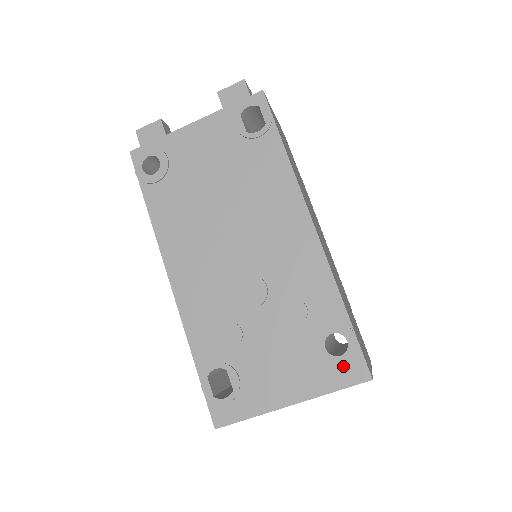
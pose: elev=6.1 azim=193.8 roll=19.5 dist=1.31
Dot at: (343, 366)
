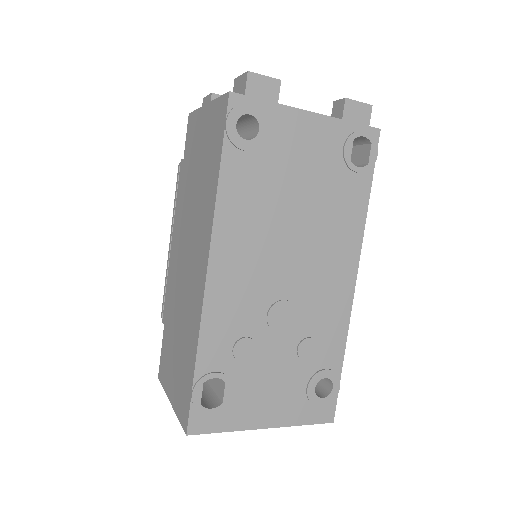
Dot at: (319, 406)
